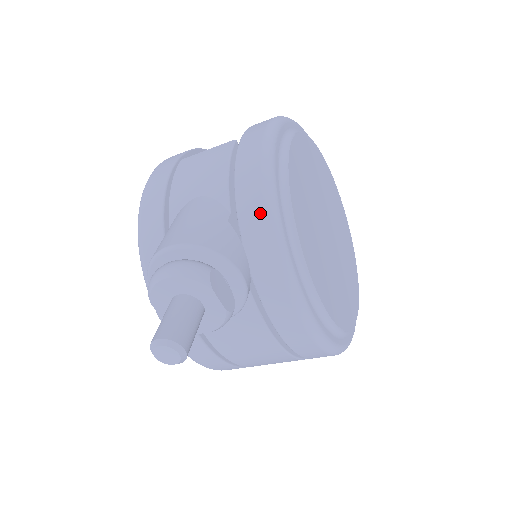
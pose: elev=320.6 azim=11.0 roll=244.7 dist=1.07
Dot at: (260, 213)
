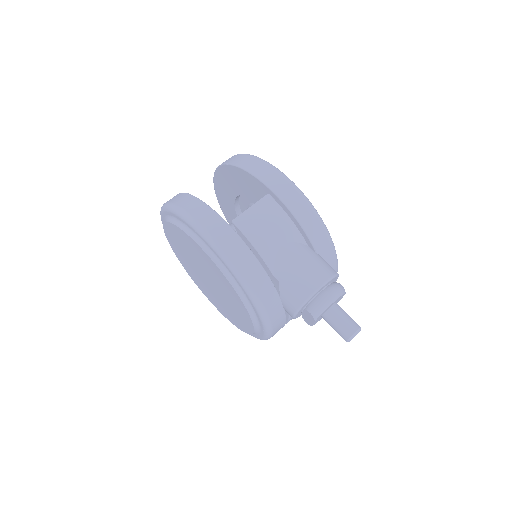
Dot at: (325, 239)
